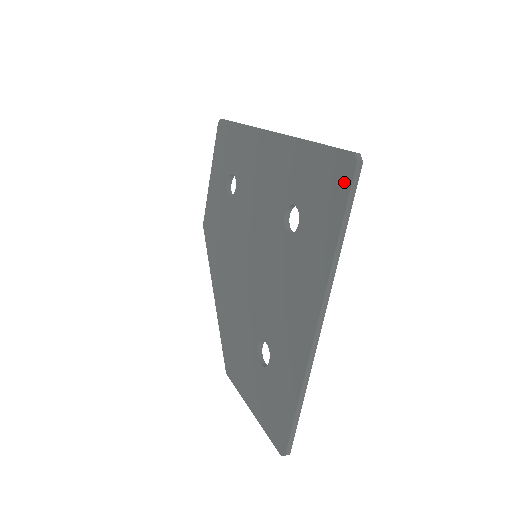
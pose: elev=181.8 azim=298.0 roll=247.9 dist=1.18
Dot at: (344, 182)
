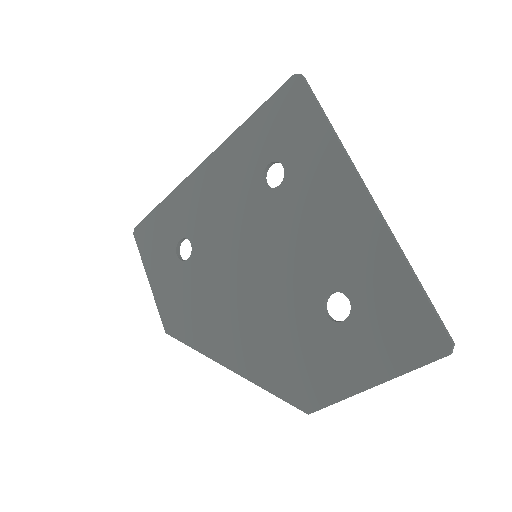
Dot at: (301, 94)
